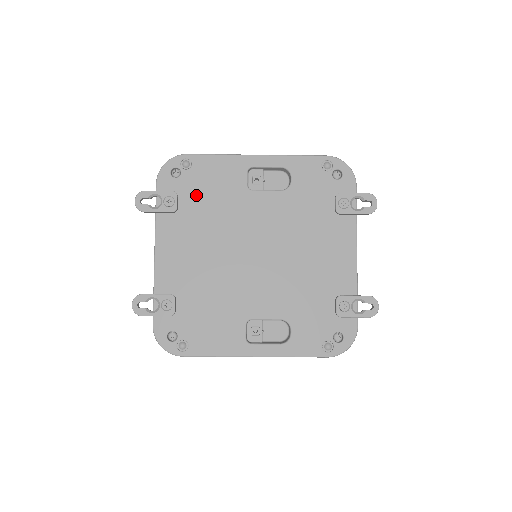
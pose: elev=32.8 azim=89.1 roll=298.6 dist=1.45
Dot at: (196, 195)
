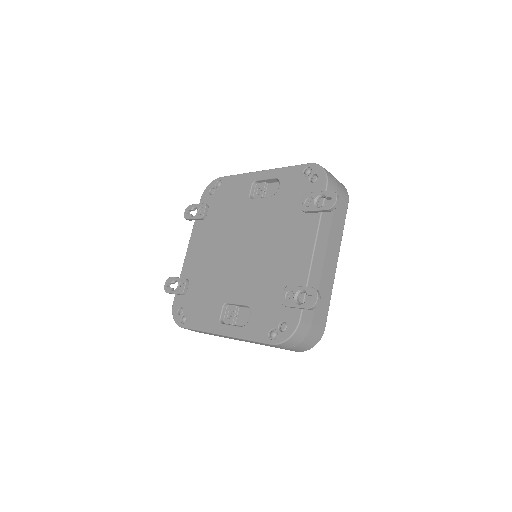
Dot at: (218, 206)
